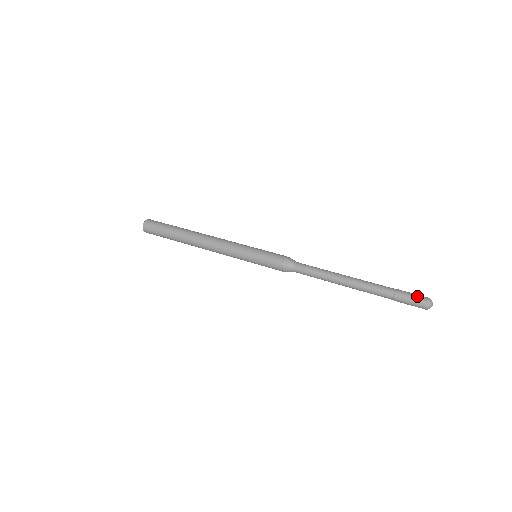
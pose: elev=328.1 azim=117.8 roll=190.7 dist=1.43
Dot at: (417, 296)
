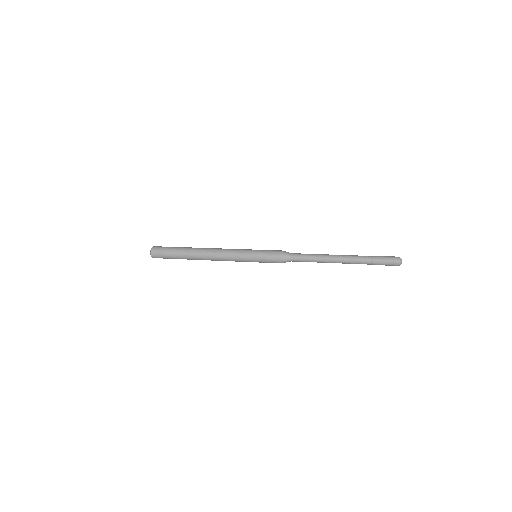
Dot at: occluded
